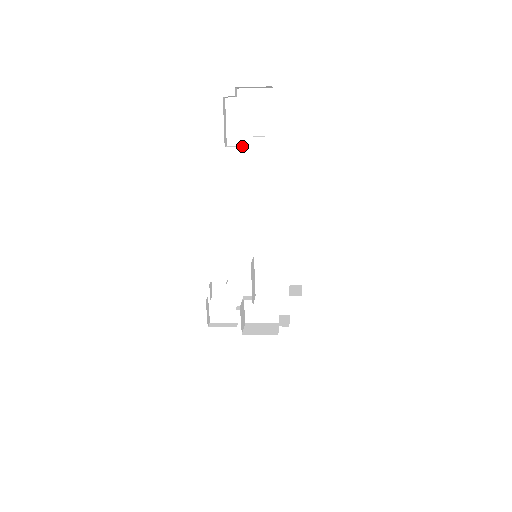
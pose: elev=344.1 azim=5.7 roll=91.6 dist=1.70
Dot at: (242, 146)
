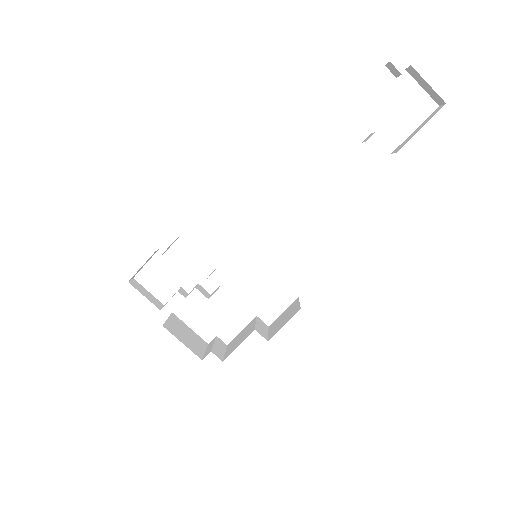
Dot at: occluded
